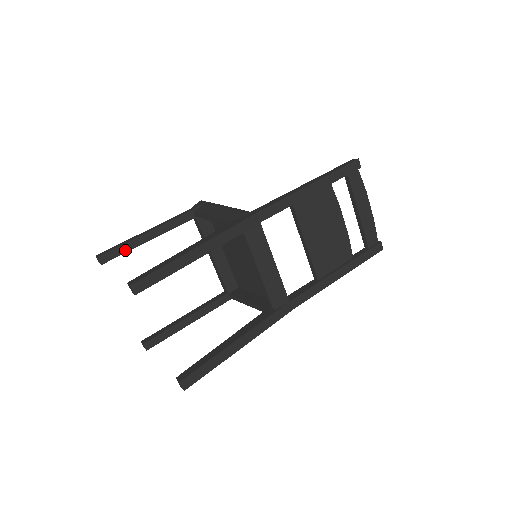
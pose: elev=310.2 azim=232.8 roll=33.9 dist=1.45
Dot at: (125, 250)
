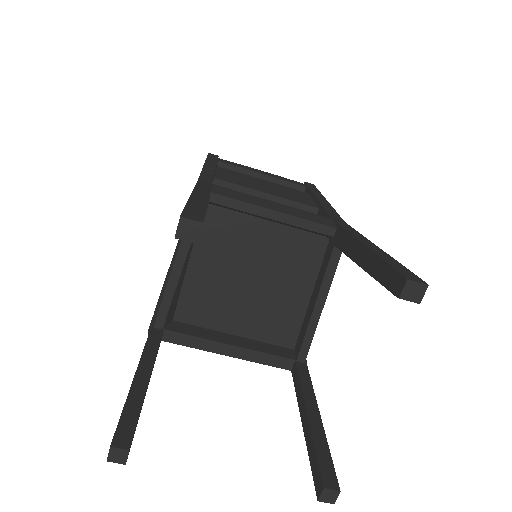
Dot at: (135, 410)
